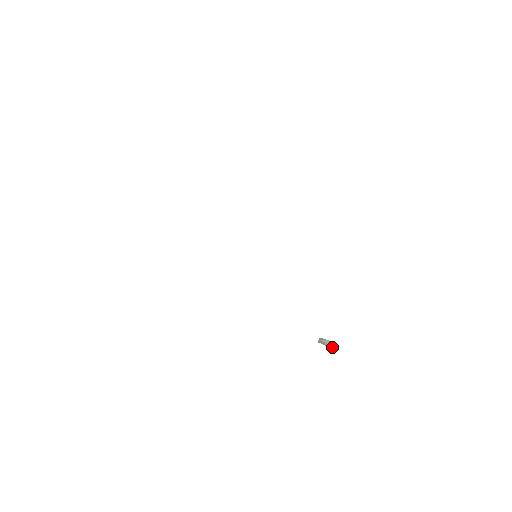
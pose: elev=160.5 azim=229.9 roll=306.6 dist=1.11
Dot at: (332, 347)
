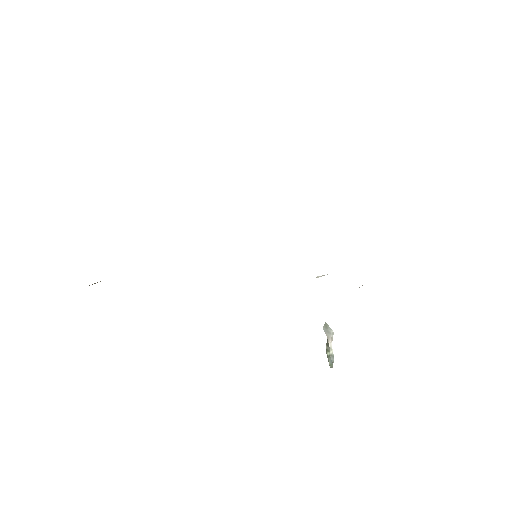
Dot at: (331, 358)
